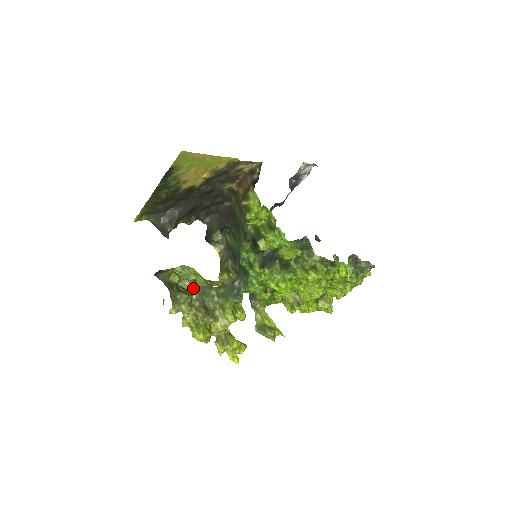
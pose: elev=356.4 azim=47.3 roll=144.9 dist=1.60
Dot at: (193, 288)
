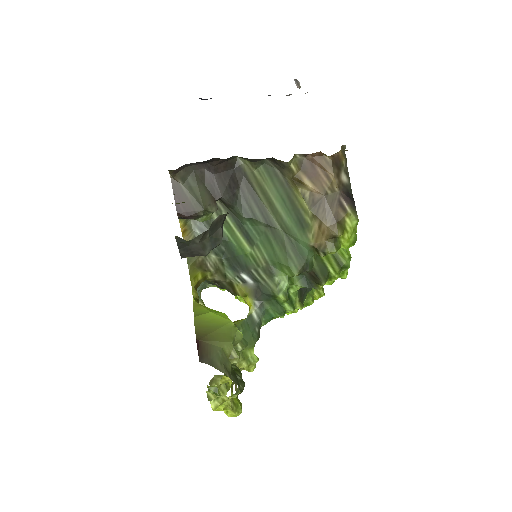
Dot at: occluded
